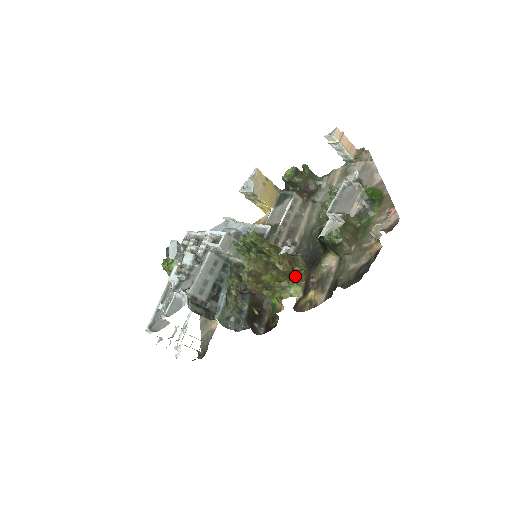
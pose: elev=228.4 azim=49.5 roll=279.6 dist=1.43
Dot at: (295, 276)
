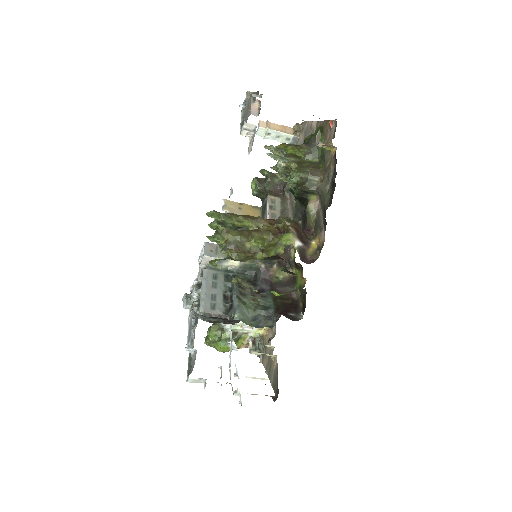
Dot at: (283, 232)
